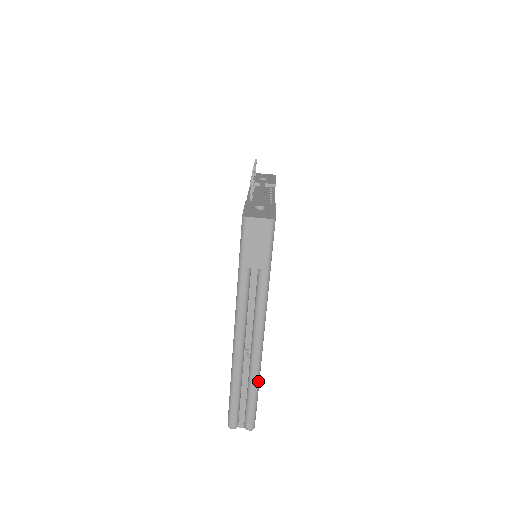
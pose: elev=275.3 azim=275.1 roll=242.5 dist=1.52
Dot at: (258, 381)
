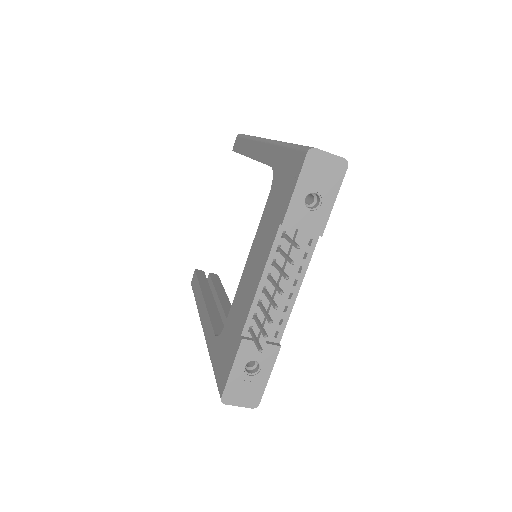
Dot at: occluded
